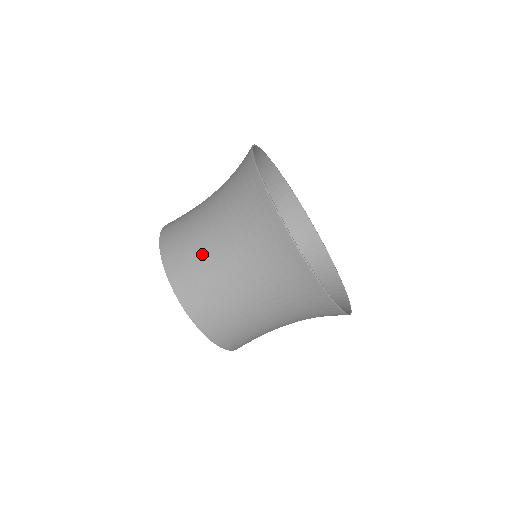
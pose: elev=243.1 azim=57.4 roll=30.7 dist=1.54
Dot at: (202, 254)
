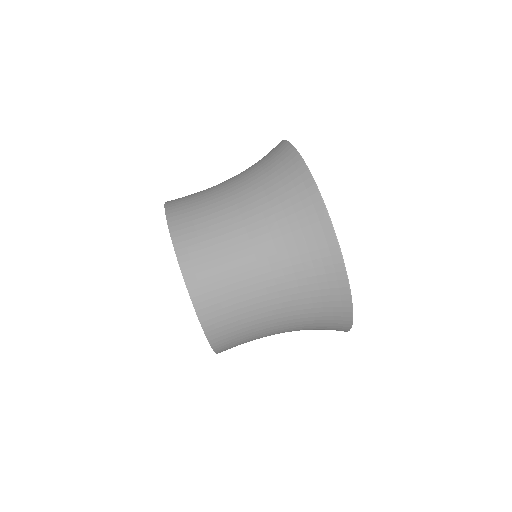
Dot at: (214, 211)
